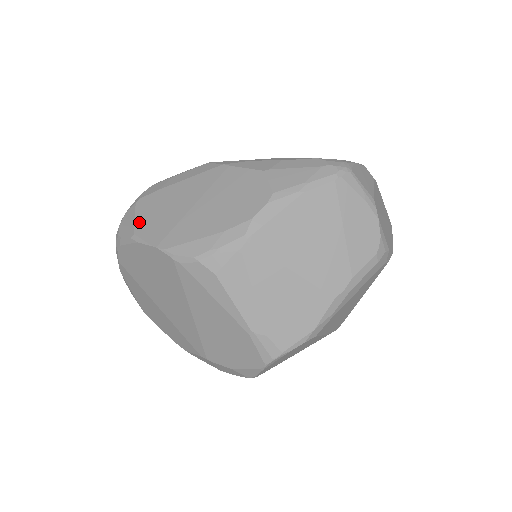
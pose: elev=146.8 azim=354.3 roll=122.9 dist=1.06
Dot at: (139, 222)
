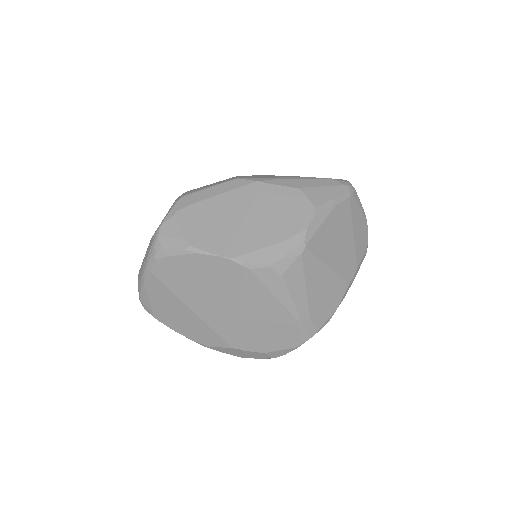
Dot at: (189, 234)
